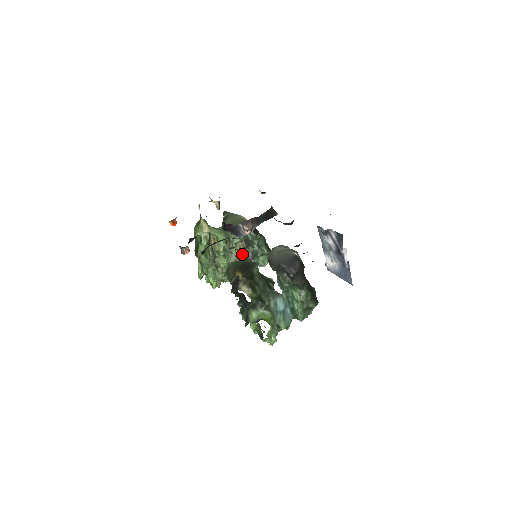
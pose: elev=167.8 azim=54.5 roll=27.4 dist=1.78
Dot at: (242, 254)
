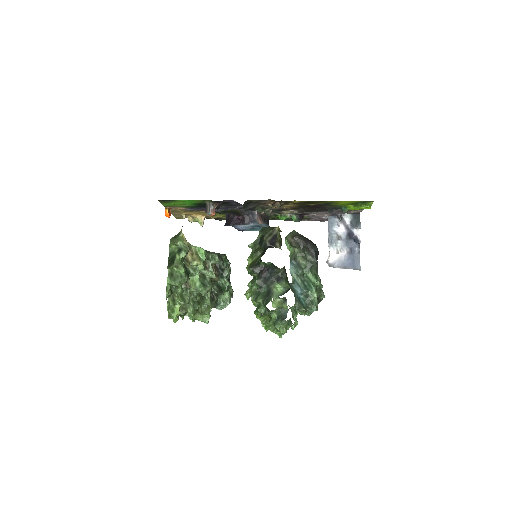
Dot at: occluded
